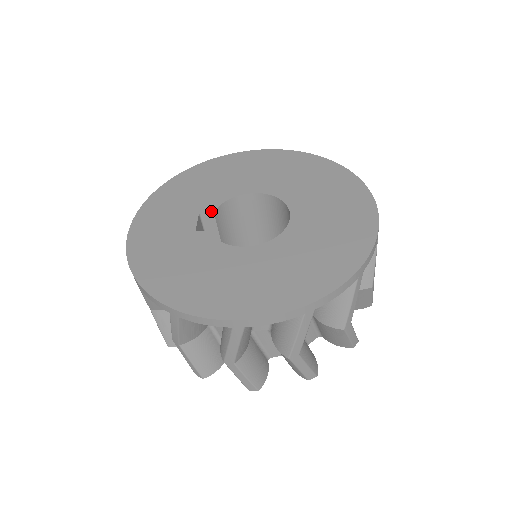
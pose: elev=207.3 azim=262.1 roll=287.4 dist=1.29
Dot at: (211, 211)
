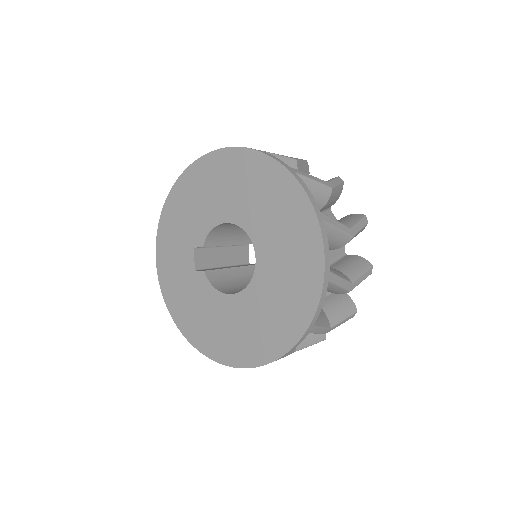
Dot at: (201, 246)
